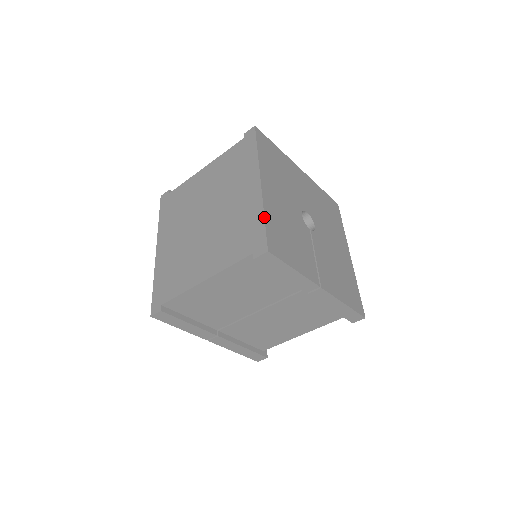
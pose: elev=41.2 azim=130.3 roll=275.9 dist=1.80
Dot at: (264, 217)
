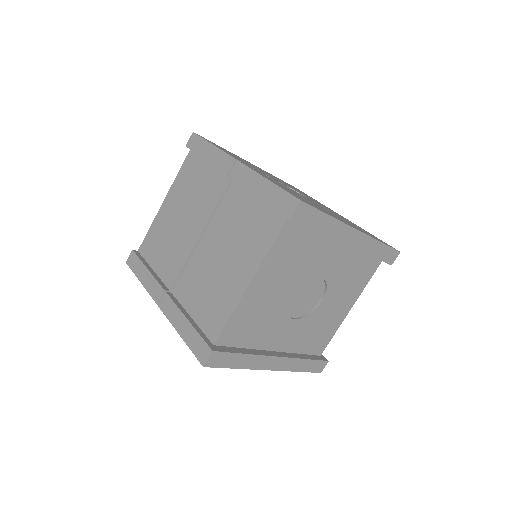
Dot at: occluded
